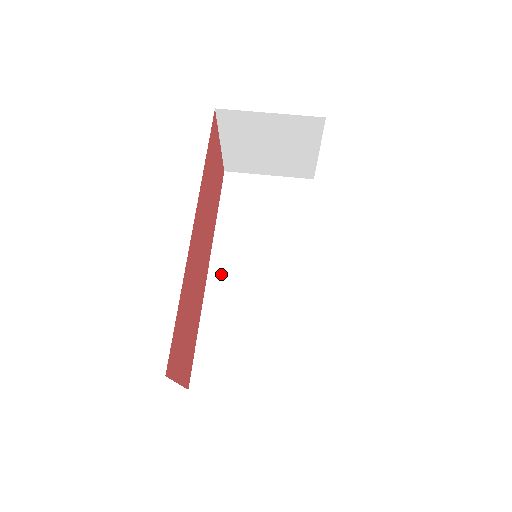
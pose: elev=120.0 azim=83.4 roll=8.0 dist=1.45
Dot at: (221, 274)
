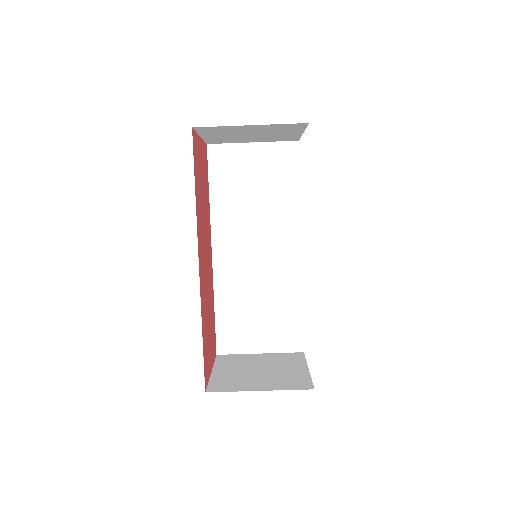
Dot at: (224, 254)
